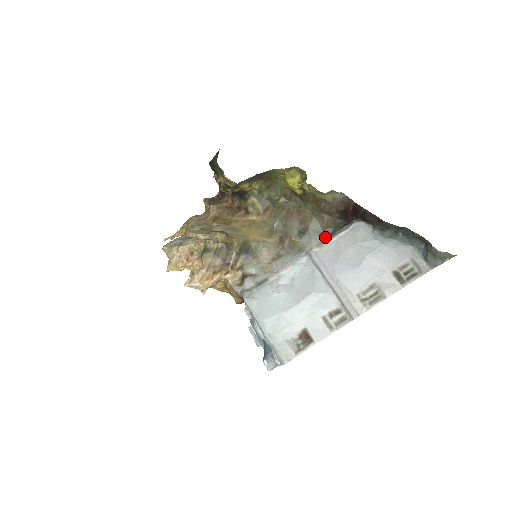
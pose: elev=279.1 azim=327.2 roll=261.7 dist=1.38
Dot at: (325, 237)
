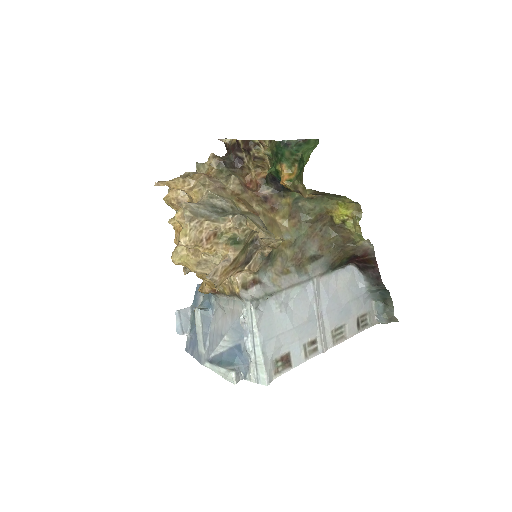
Dot at: (329, 269)
